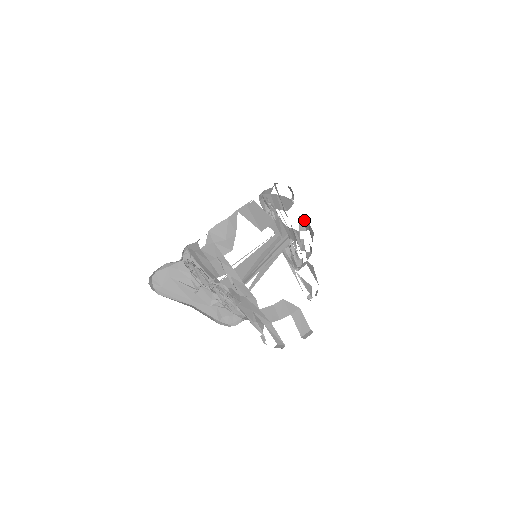
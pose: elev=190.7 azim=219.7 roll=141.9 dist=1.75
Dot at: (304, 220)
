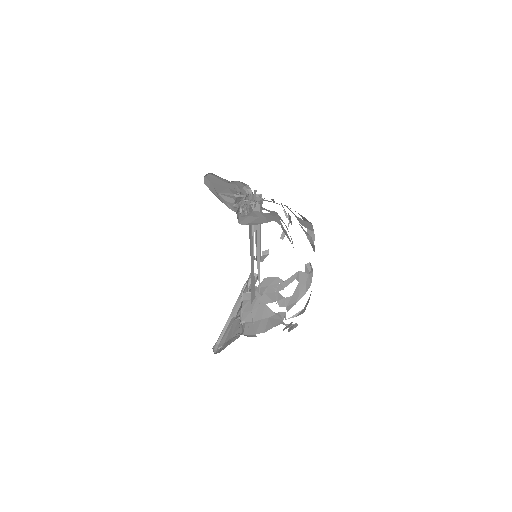
Dot at: occluded
